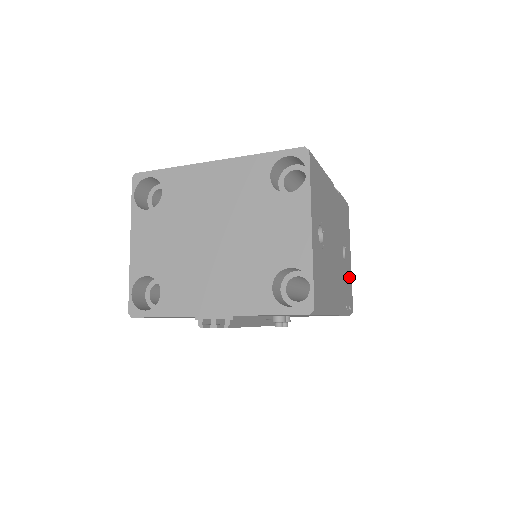
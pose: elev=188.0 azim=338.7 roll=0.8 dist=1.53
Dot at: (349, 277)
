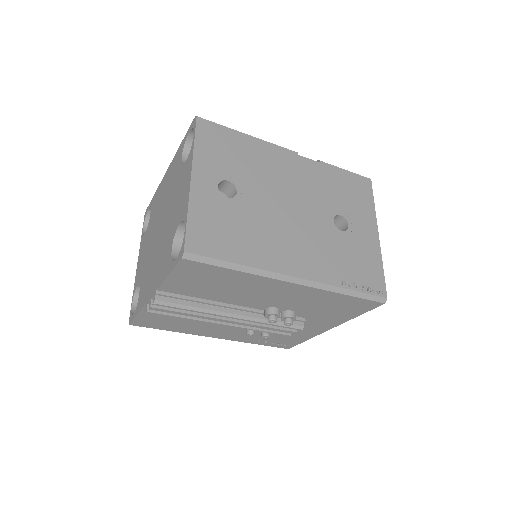
Dot at: (368, 254)
